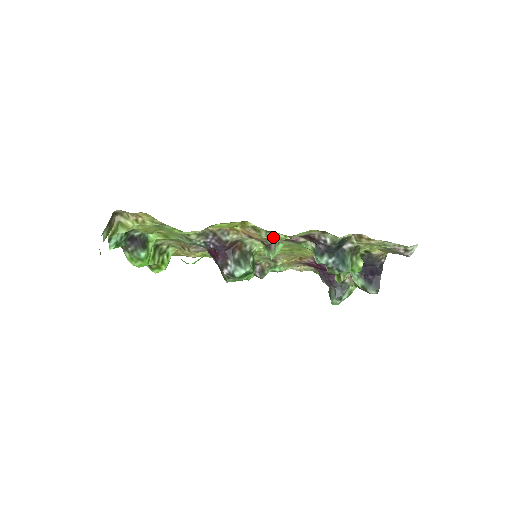
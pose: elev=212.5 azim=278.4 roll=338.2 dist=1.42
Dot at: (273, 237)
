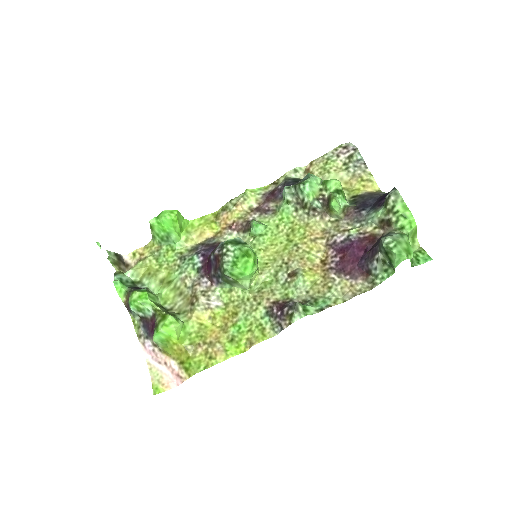
Dot at: (237, 201)
